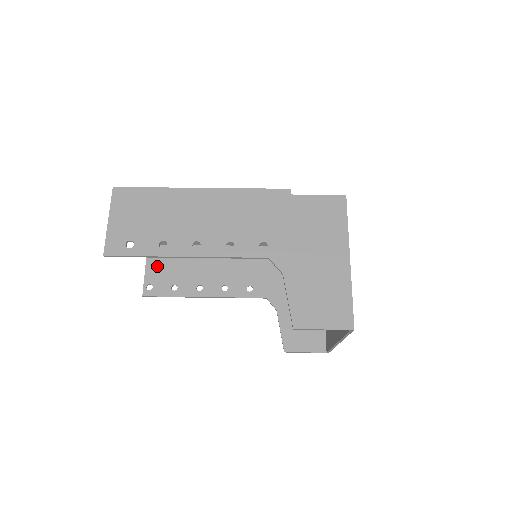
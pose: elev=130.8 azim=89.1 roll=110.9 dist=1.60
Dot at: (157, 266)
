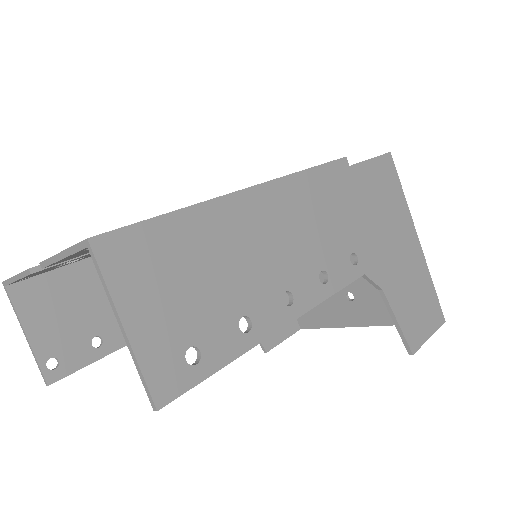
Dot at: (47, 320)
